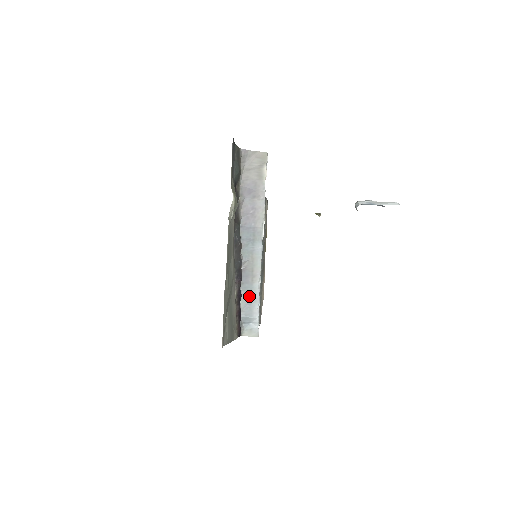
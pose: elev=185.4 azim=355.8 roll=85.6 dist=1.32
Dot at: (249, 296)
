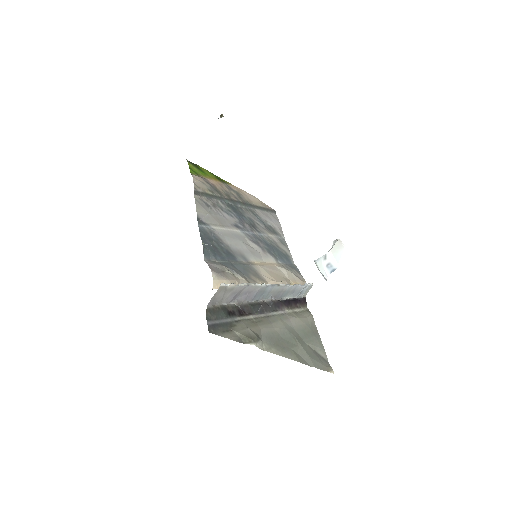
Dot at: (290, 292)
